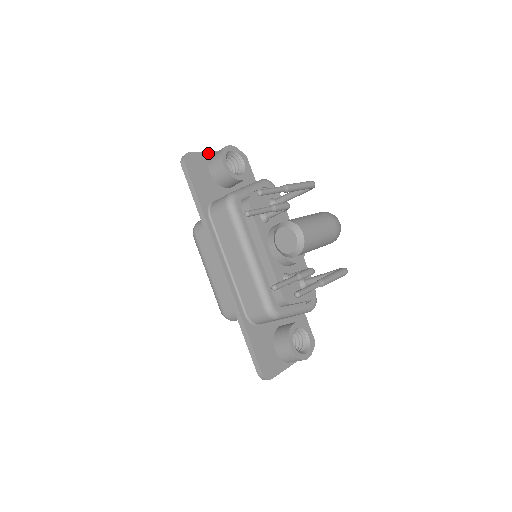
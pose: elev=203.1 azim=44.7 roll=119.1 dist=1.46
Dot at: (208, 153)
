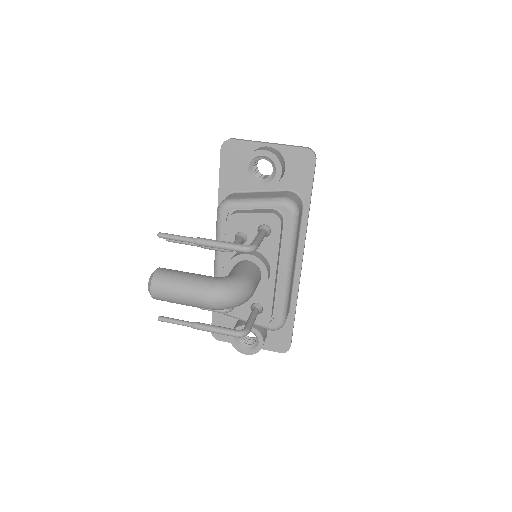
Dot at: (257, 144)
